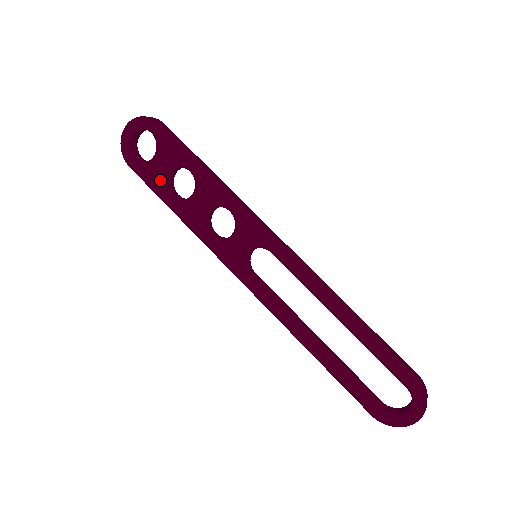
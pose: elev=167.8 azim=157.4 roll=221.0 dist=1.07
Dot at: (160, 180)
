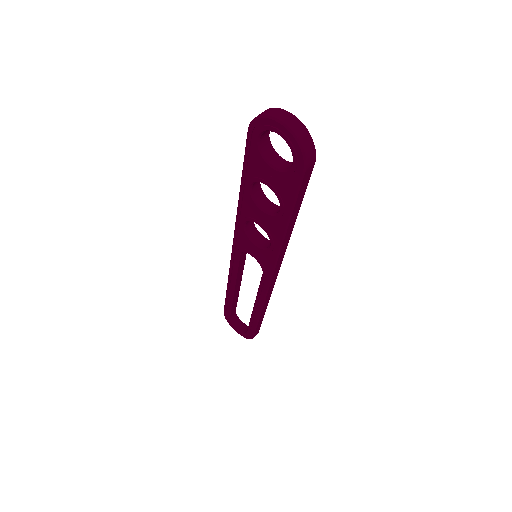
Dot at: (256, 174)
